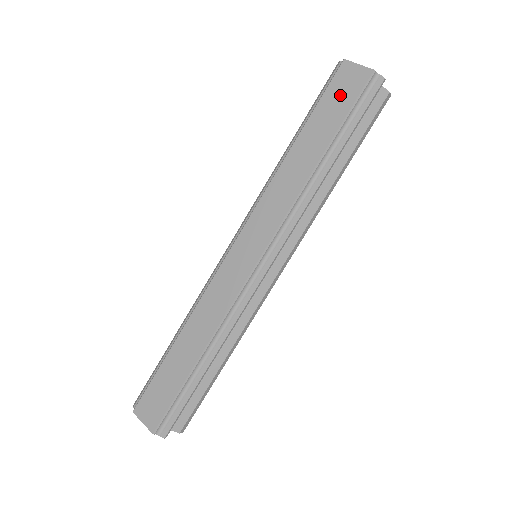
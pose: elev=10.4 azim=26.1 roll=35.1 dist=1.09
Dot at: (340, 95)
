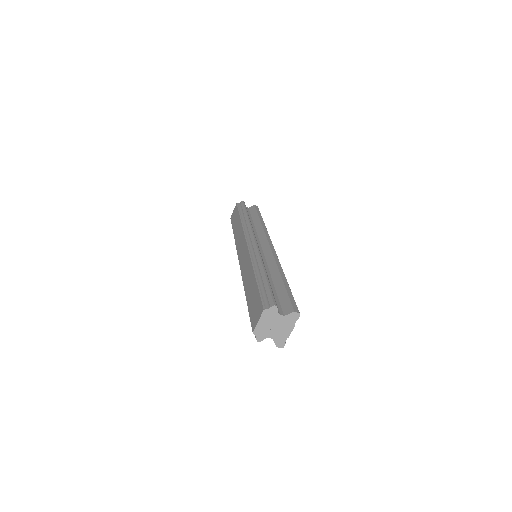
Dot at: (234, 216)
